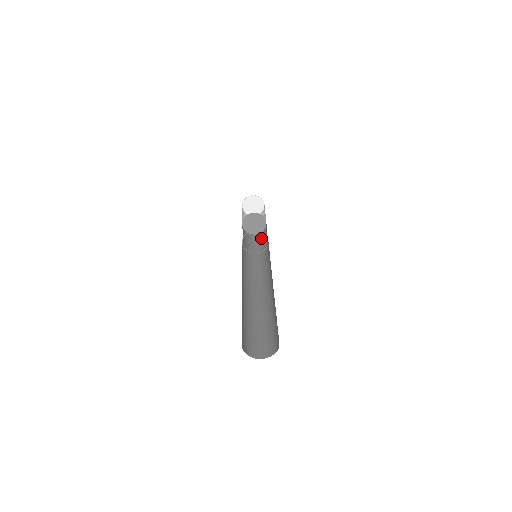
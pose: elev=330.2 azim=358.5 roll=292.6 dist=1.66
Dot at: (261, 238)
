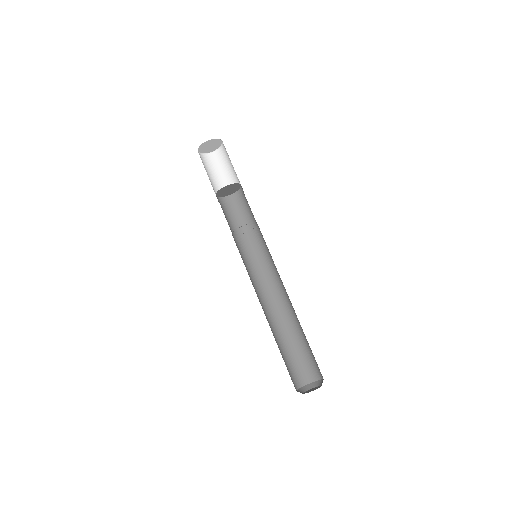
Dot at: (230, 209)
